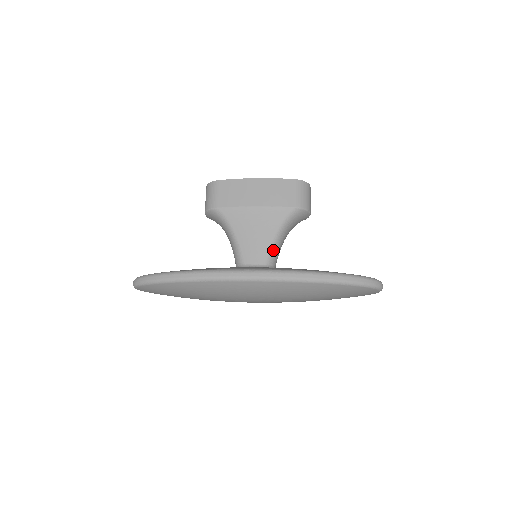
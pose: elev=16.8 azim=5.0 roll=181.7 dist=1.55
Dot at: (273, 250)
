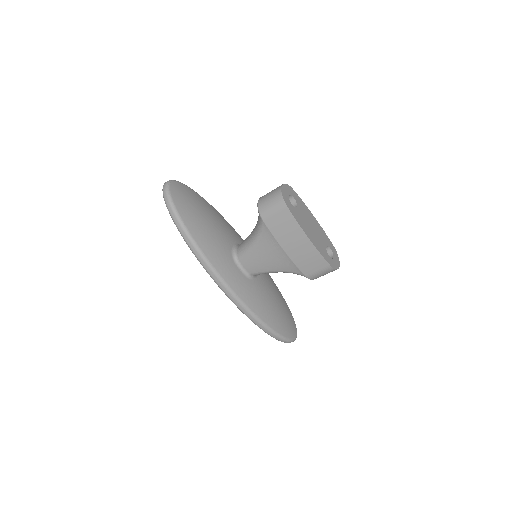
Dot at: (264, 273)
